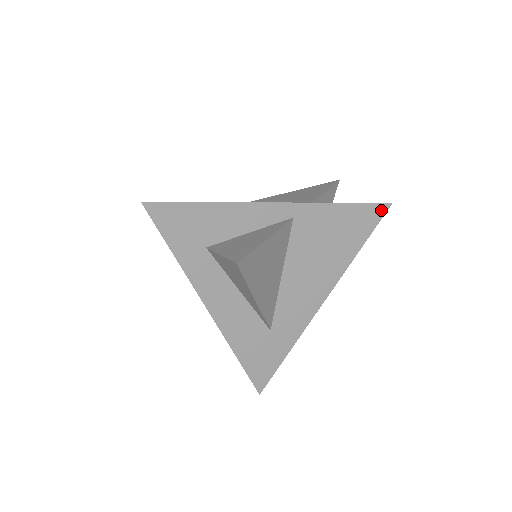
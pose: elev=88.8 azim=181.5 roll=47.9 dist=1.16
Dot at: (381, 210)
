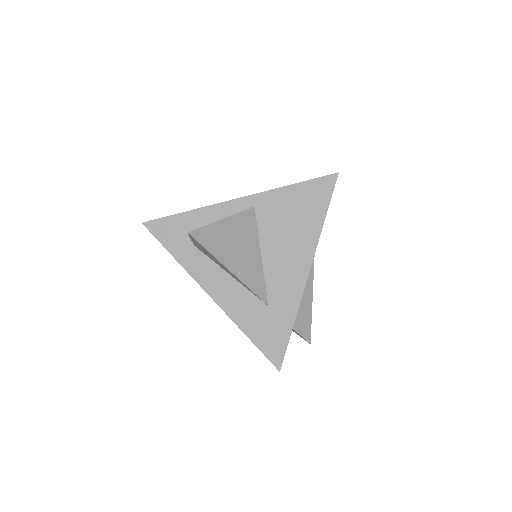
Dot at: (331, 181)
